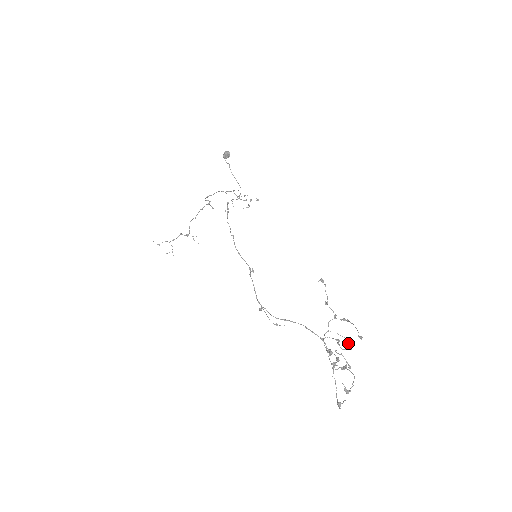
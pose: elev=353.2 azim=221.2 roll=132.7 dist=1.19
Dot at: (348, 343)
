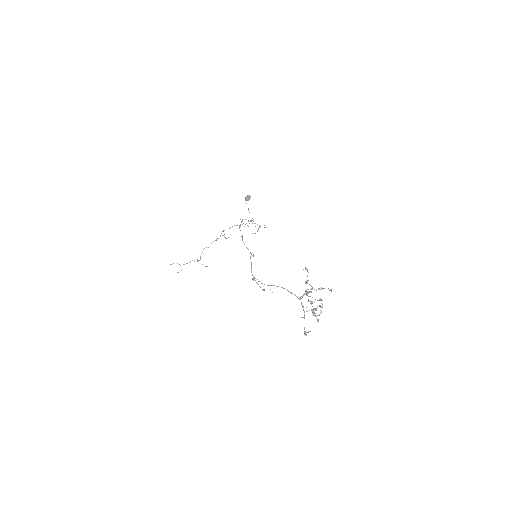
Dot at: (319, 305)
